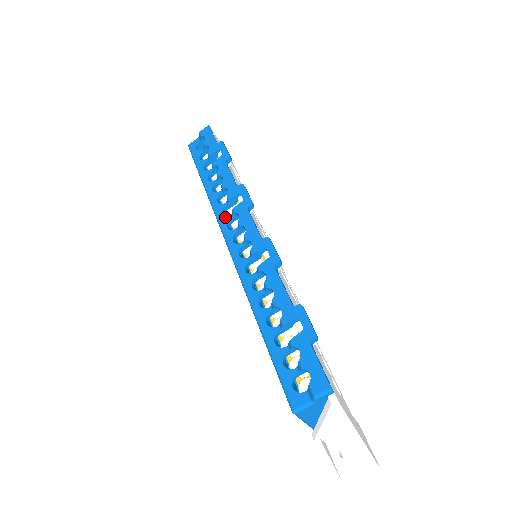
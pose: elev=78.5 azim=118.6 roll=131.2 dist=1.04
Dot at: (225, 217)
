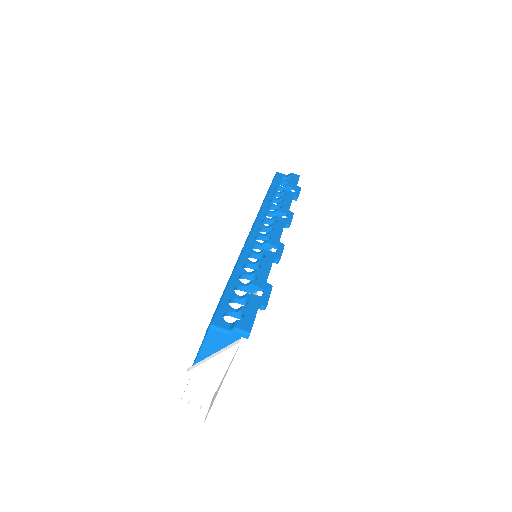
Dot at: (265, 216)
